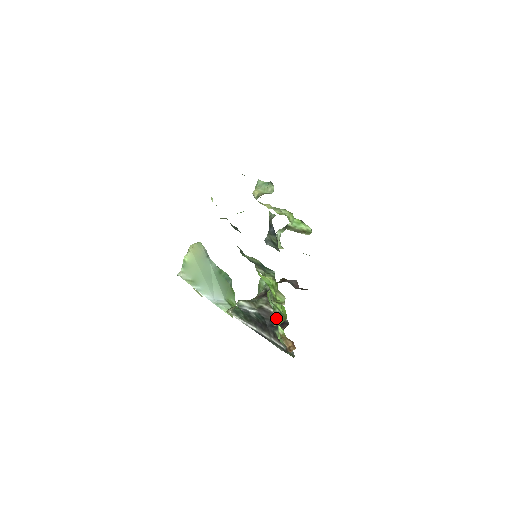
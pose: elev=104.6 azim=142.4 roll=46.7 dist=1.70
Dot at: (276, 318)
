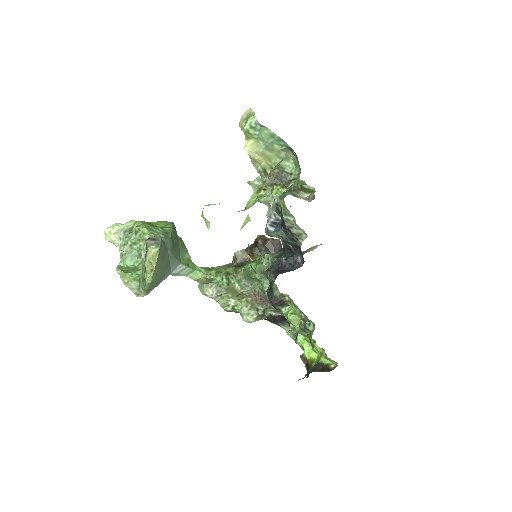
Dot at: (283, 318)
